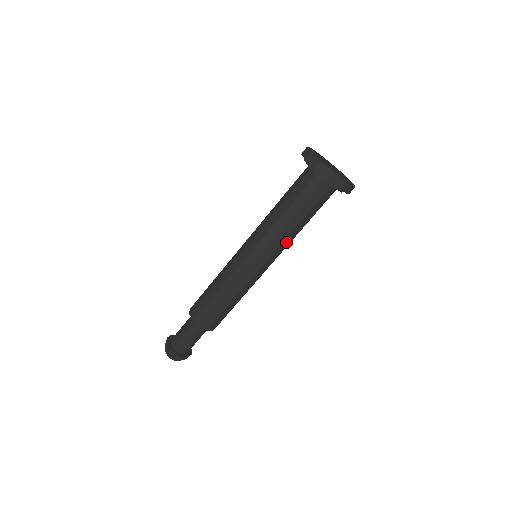
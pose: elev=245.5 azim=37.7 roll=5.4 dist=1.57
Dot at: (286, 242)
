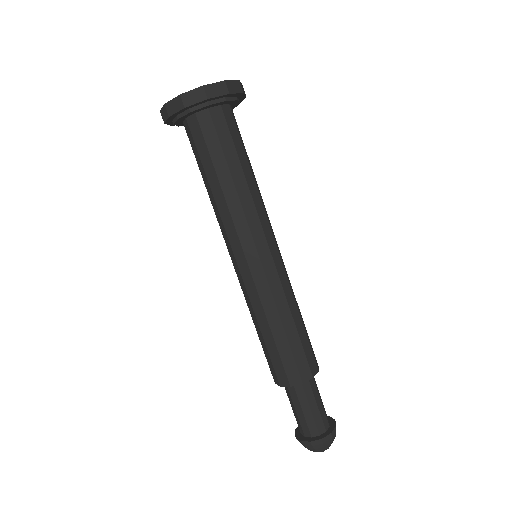
Dot at: (249, 209)
